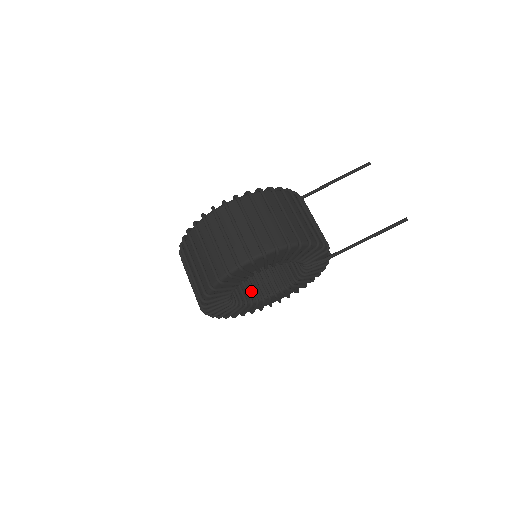
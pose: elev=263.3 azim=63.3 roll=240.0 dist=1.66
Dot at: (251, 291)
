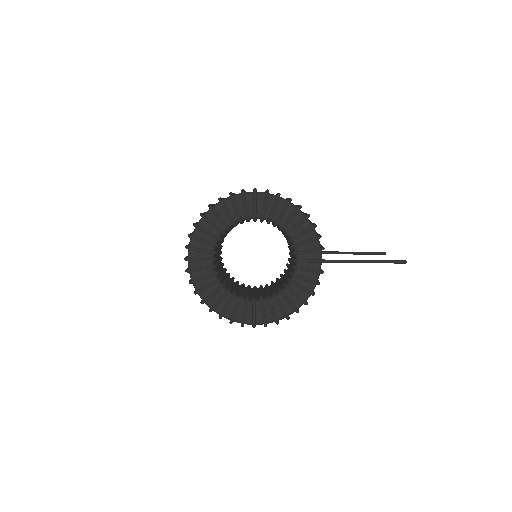
Dot at: (233, 291)
